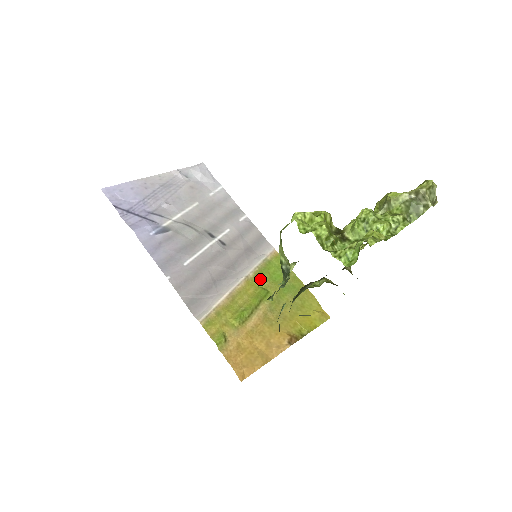
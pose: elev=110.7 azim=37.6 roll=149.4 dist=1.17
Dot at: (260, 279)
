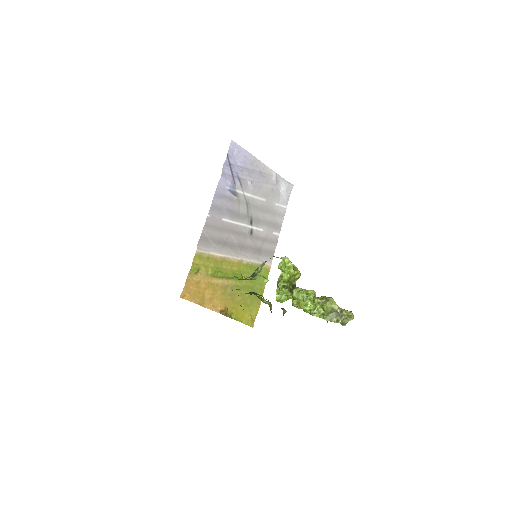
Dot at: (246, 269)
